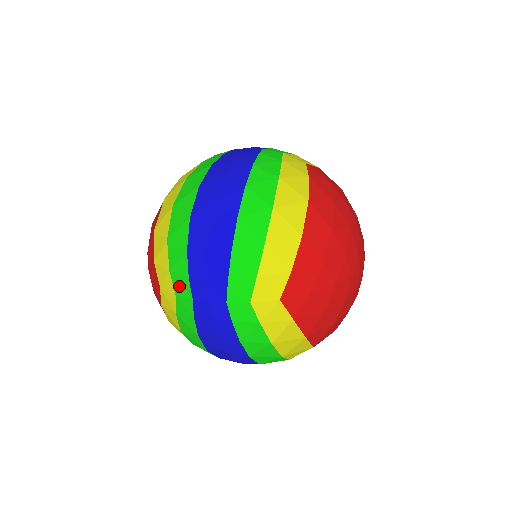
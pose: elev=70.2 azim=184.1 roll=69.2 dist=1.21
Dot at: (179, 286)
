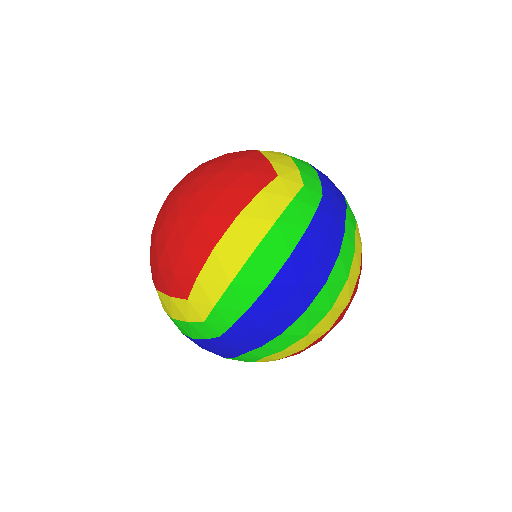
Dot at: (215, 322)
